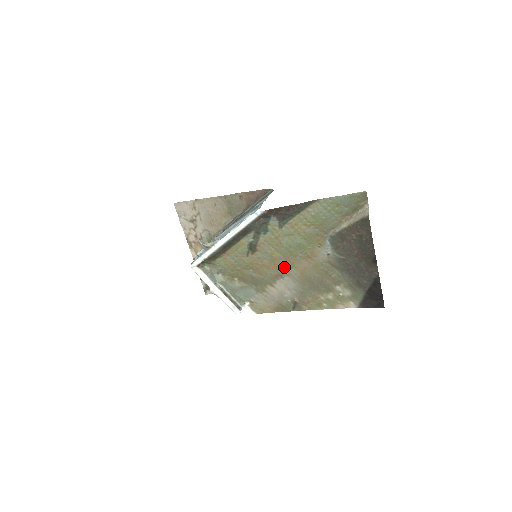
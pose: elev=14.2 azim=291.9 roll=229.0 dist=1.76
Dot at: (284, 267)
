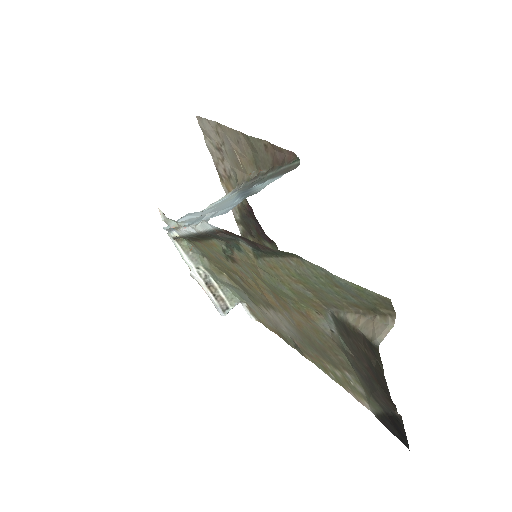
Dot at: (275, 301)
